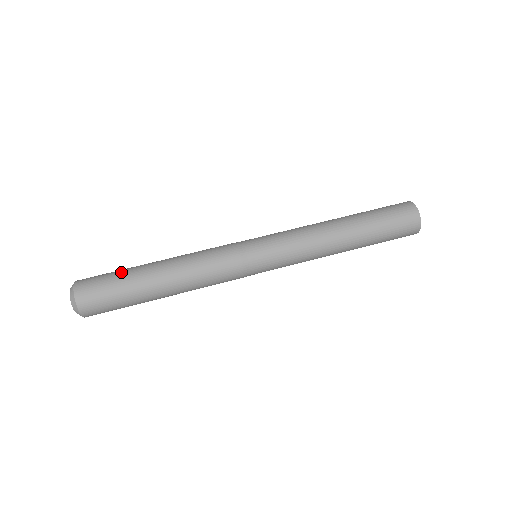
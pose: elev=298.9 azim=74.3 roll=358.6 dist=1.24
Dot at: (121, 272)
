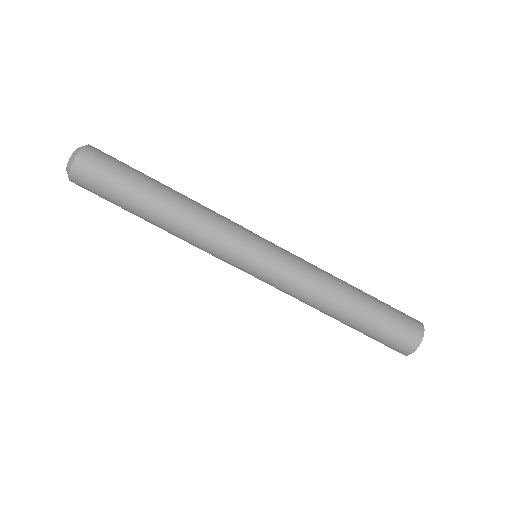
Dot at: (124, 183)
